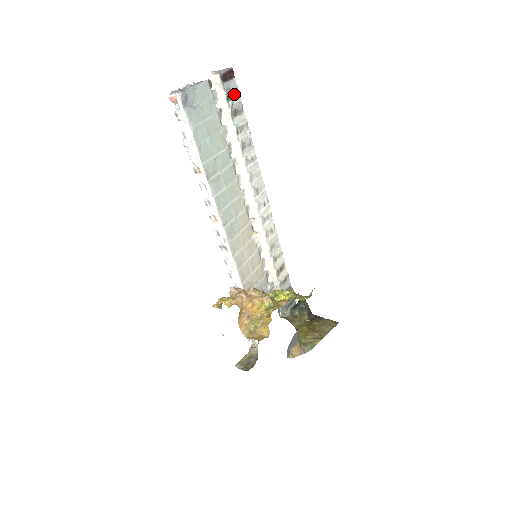
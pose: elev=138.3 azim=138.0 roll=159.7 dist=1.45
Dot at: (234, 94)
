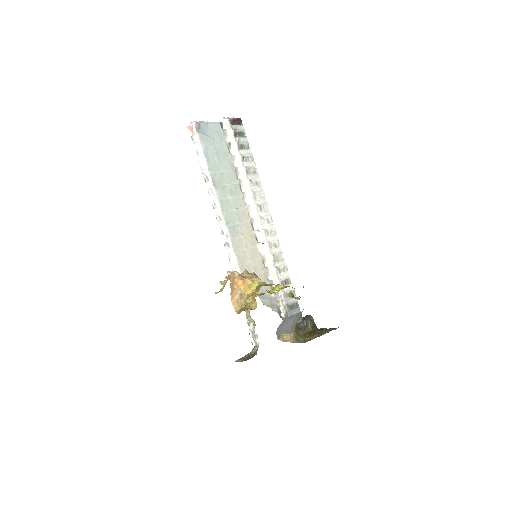
Dot at: (241, 135)
